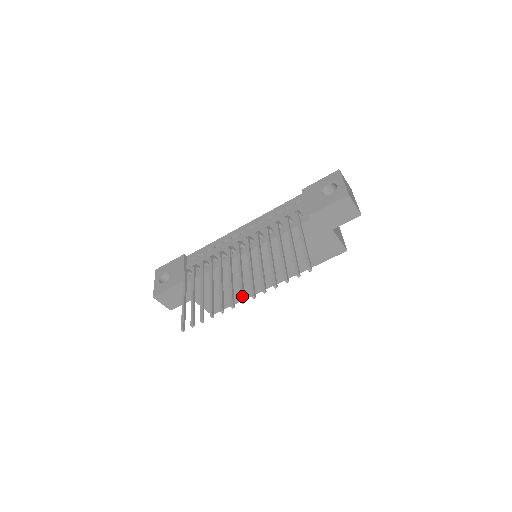
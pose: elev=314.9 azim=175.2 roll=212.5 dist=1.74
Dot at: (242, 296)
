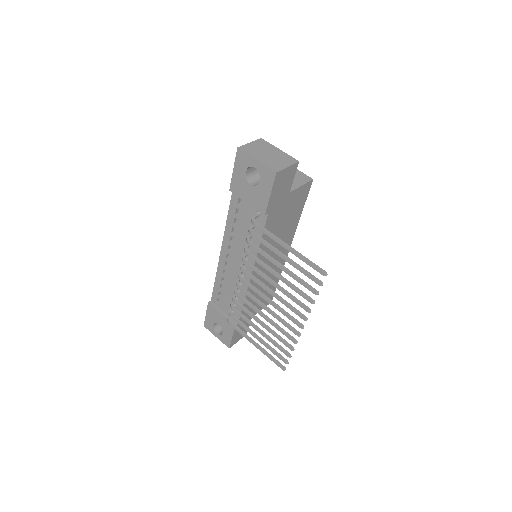
Dot at: (297, 324)
